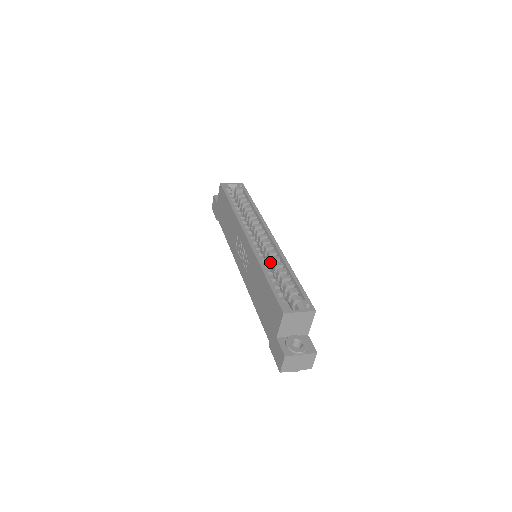
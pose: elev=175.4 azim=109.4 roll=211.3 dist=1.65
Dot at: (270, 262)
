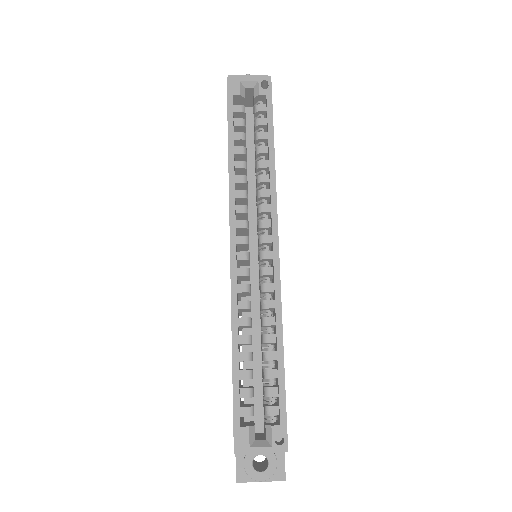
Dot at: occluded
